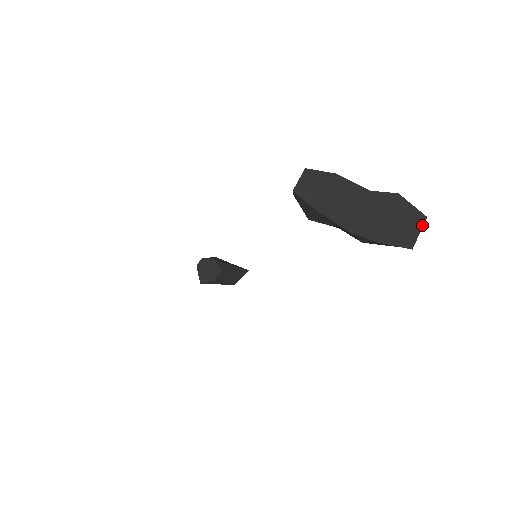
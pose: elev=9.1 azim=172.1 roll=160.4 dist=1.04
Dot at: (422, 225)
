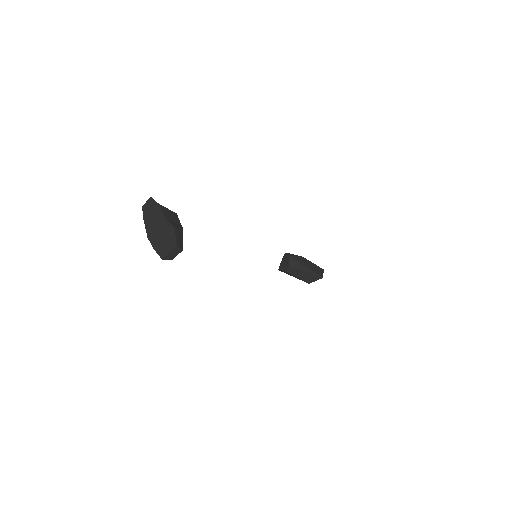
Dot at: (172, 248)
